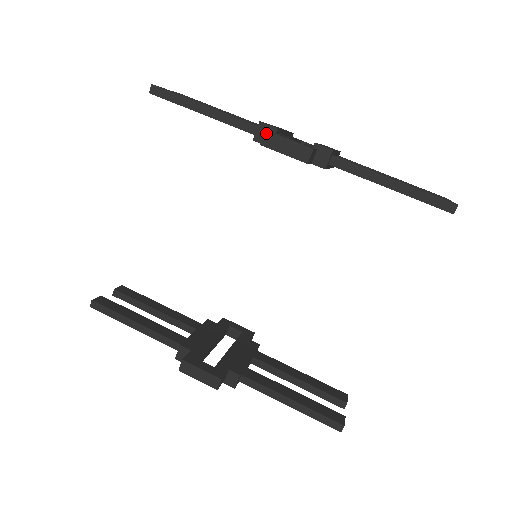
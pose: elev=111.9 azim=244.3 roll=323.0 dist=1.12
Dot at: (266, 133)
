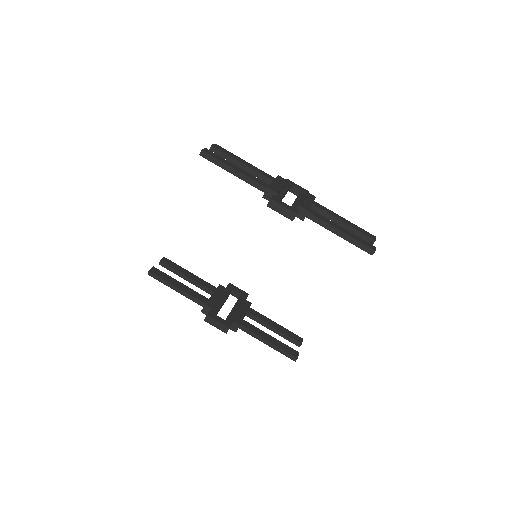
Dot at: (271, 200)
